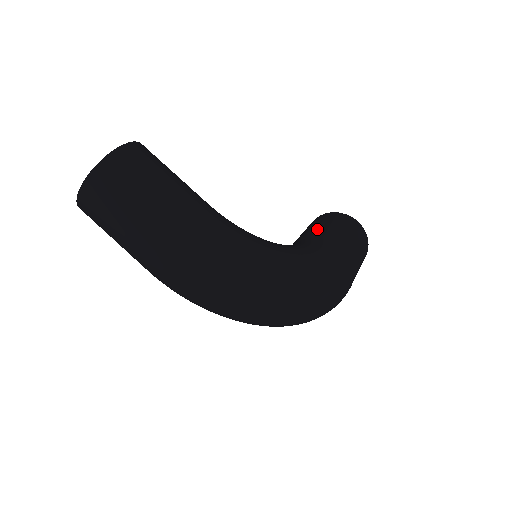
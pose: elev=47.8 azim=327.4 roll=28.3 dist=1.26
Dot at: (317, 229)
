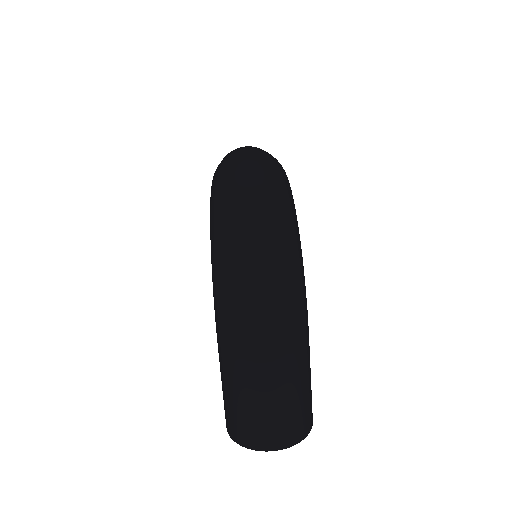
Dot at: occluded
